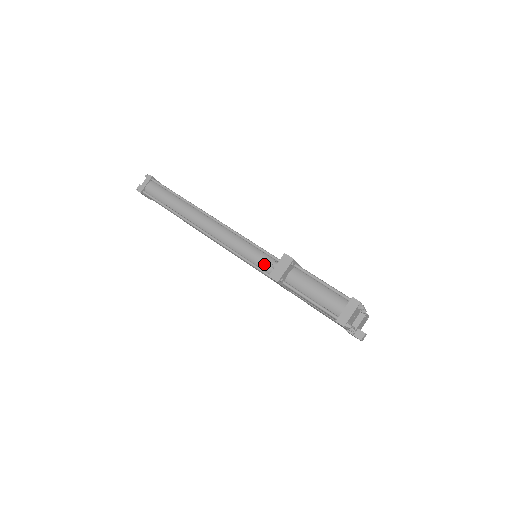
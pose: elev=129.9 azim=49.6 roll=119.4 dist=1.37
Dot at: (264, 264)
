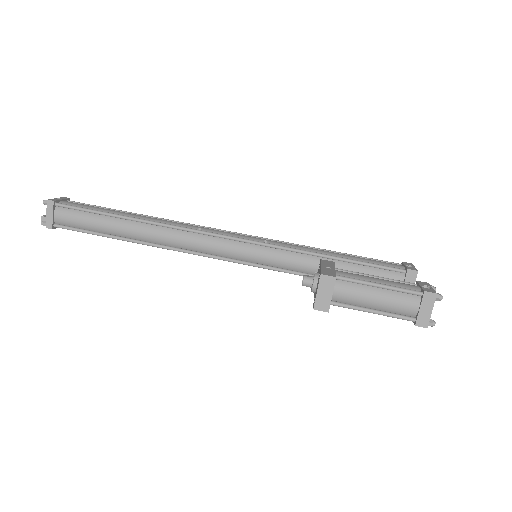
Dot at: (269, 260)
